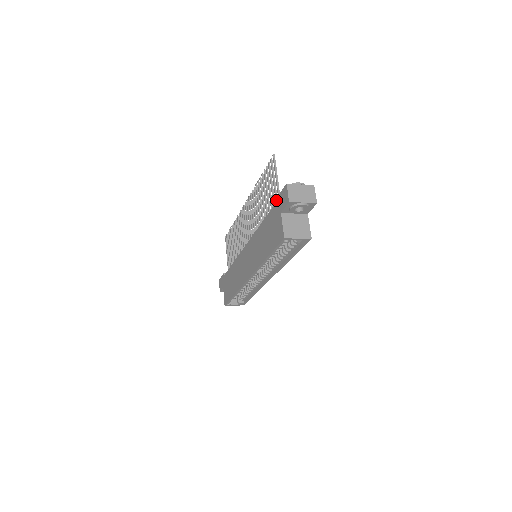
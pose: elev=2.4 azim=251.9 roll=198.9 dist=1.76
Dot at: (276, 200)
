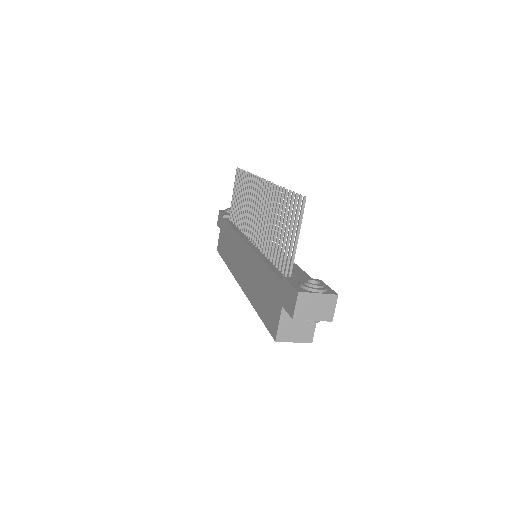
Dot at: (283, 280)
